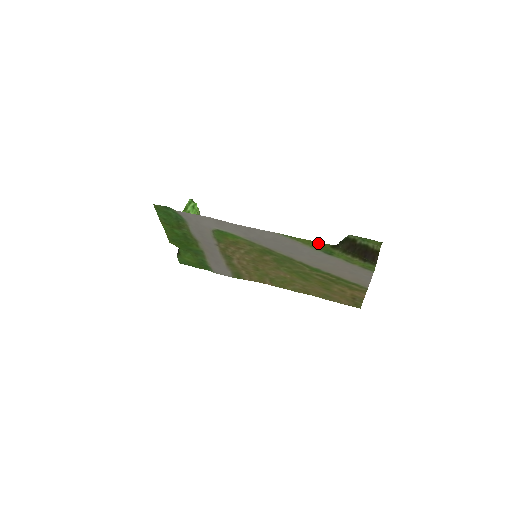
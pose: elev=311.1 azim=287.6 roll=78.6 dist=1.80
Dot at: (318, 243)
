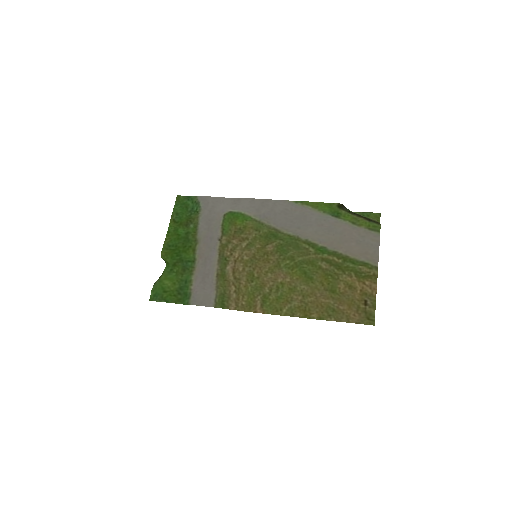
Dot at: (326, 205)
